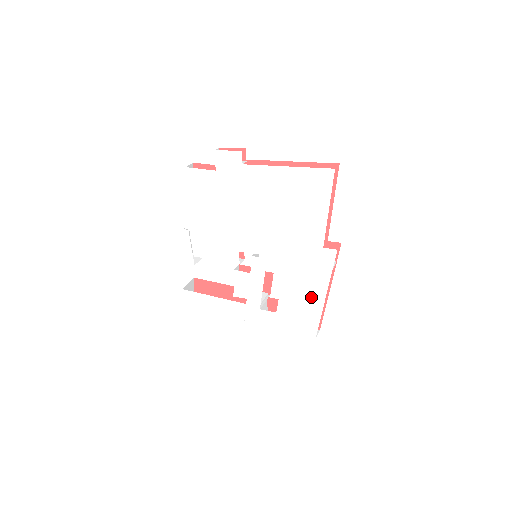
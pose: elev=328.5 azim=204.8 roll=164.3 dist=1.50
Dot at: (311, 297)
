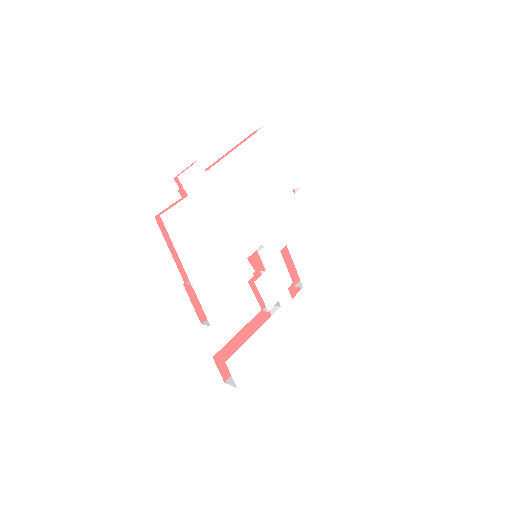
Dot at: (312, 245)
